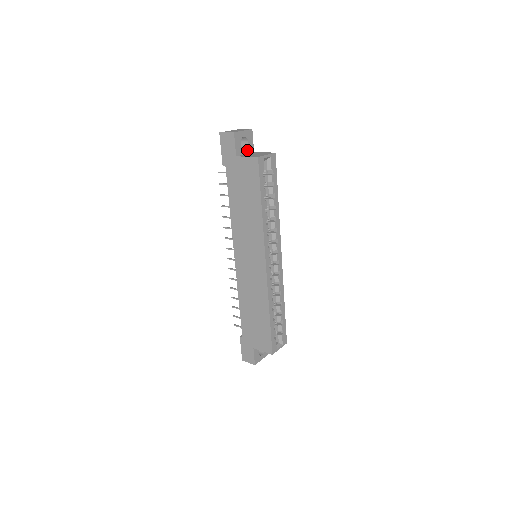
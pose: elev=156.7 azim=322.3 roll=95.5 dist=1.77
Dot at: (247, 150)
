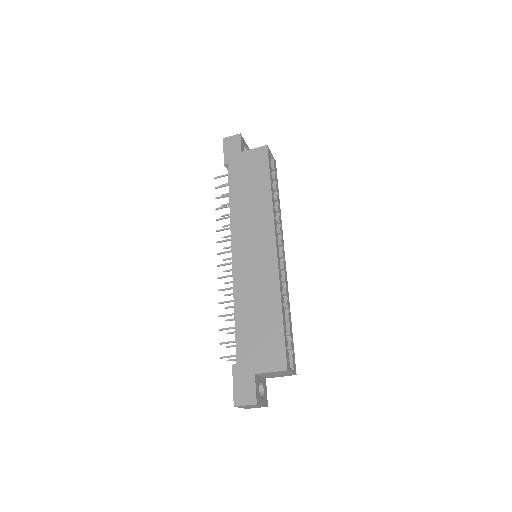
Dot at: occluded
